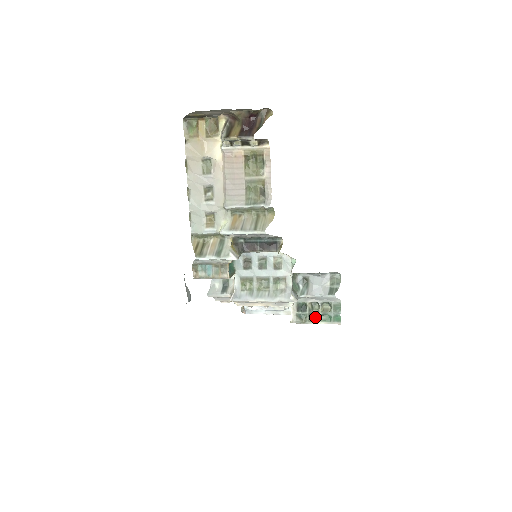
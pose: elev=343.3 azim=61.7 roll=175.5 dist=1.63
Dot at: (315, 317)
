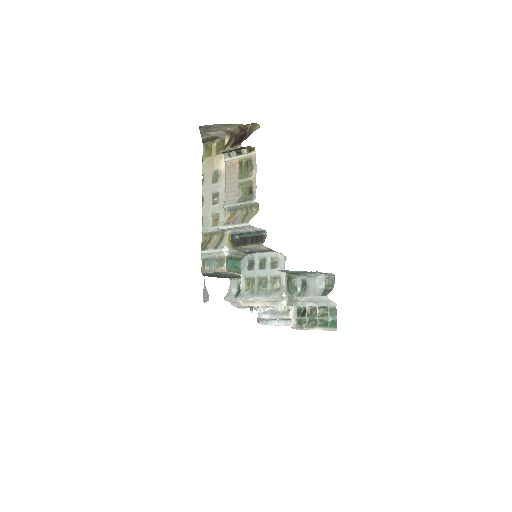
Dot at: (314, 323)
